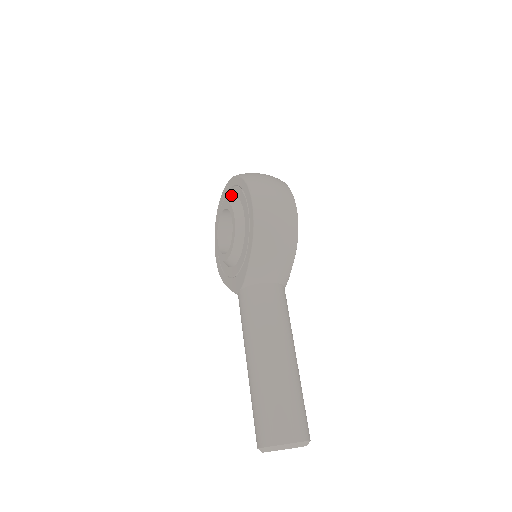
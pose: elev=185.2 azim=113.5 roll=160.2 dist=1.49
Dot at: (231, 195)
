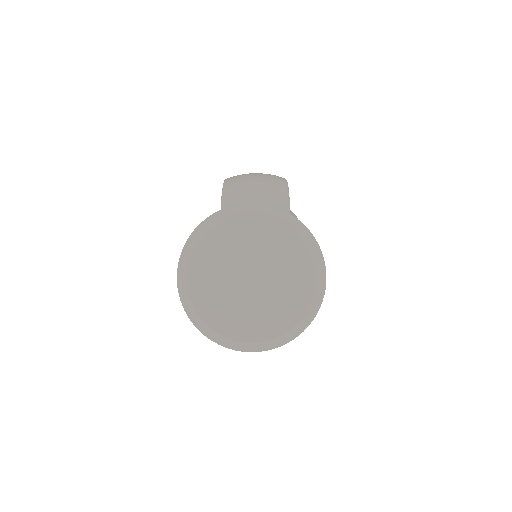
Dot at: occluded
